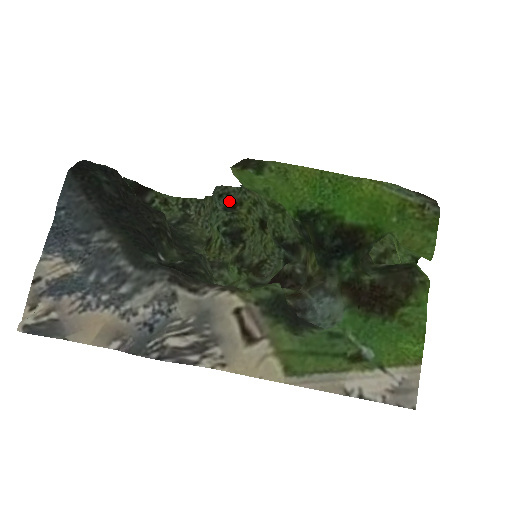
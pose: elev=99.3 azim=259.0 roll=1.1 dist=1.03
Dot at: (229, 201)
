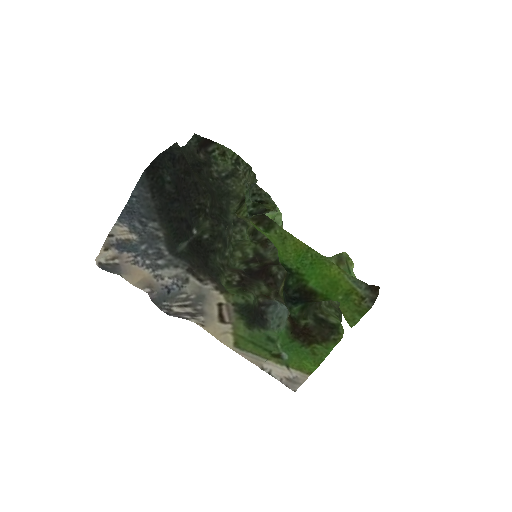
Dot at: (259, 200)
